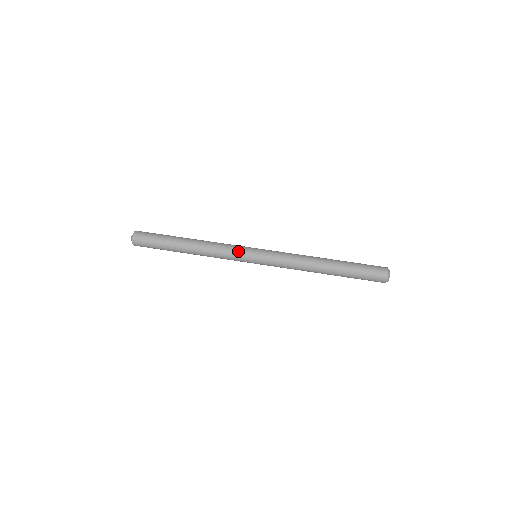
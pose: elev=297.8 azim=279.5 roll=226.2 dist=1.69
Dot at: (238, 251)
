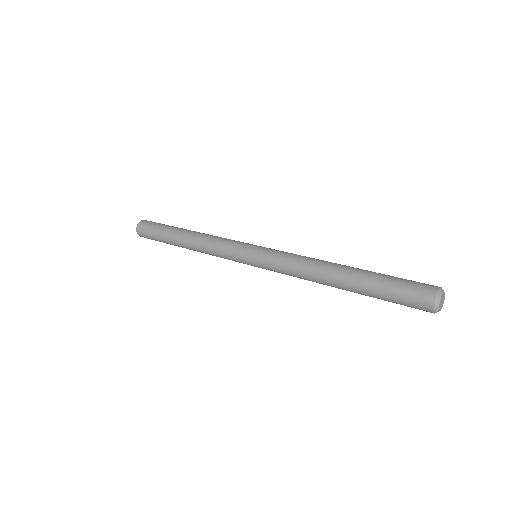
Dot at: (239, 241)
